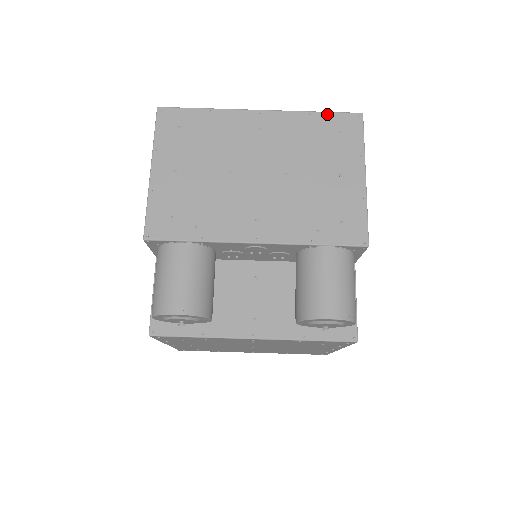
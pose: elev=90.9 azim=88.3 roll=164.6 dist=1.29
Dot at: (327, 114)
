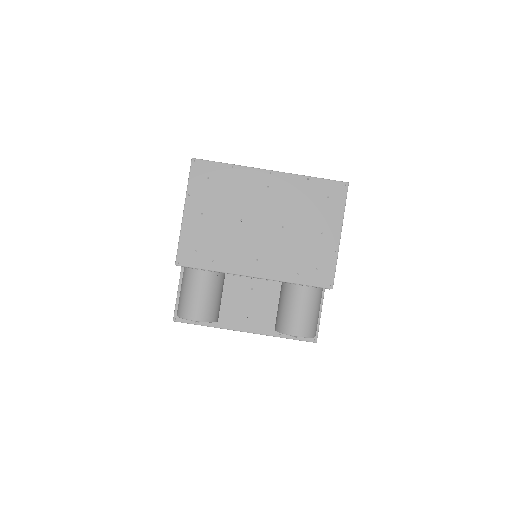
Dot at: (321, 180)
